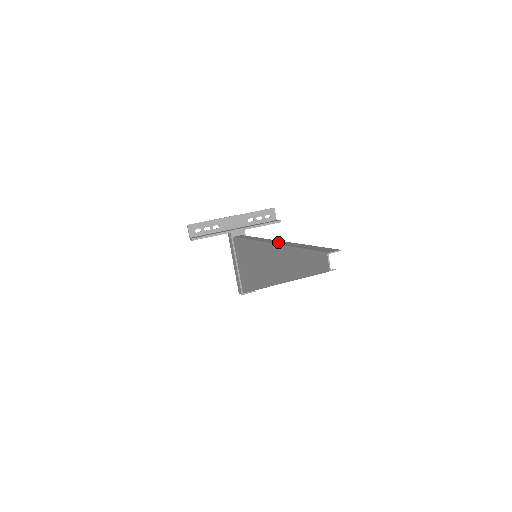
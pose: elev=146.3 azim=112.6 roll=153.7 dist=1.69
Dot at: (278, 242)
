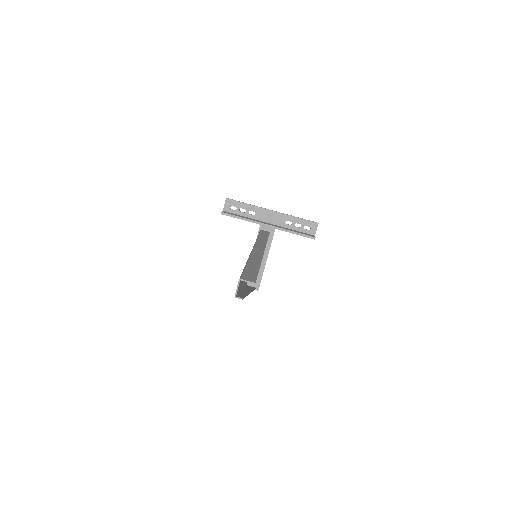
Dot at: (258, 251)
